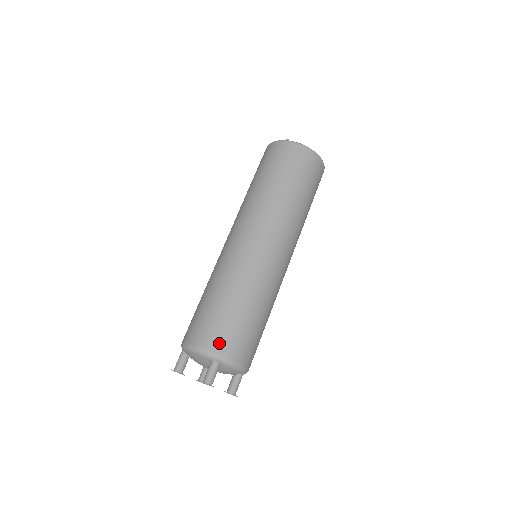
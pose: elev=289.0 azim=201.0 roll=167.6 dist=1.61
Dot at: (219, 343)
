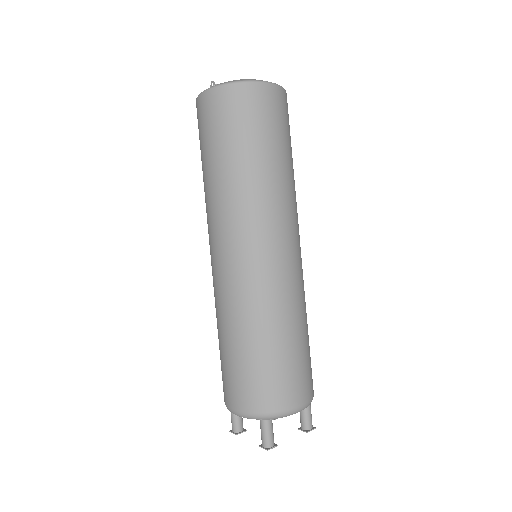
Dot at: (256, 400)
